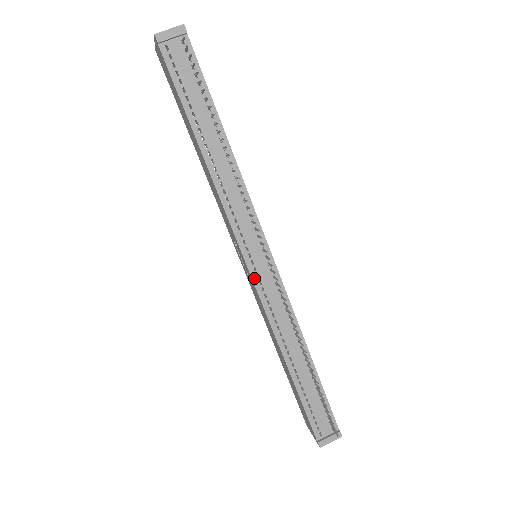
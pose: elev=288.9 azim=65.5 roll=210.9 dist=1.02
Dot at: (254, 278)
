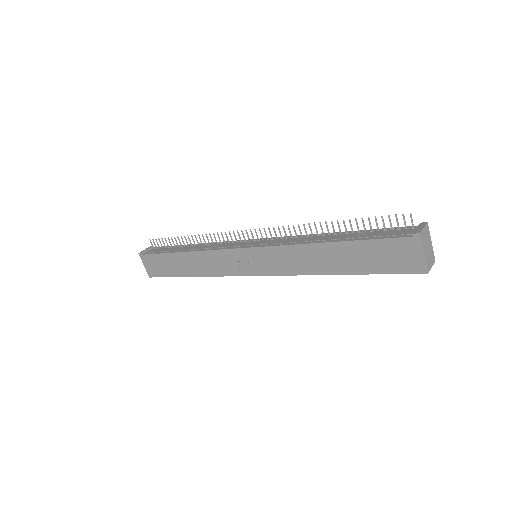
Dot at: (255, 247)
